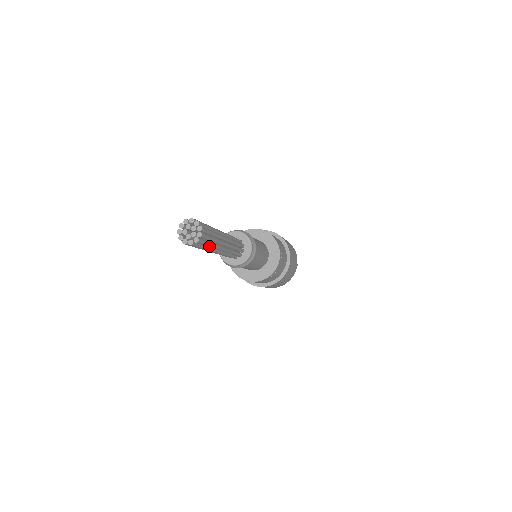
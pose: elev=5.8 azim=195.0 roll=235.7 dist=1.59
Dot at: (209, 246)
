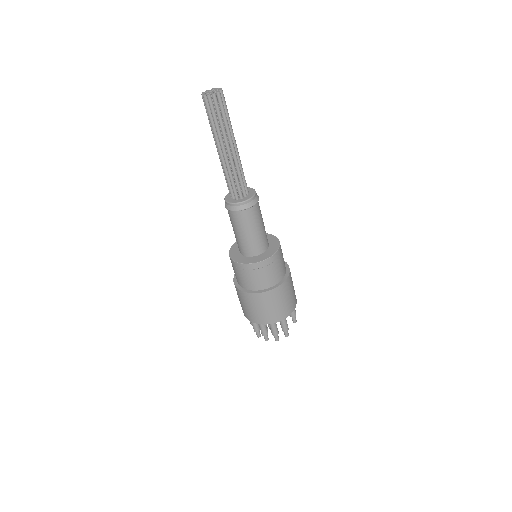
Dot at: (225, 119)
